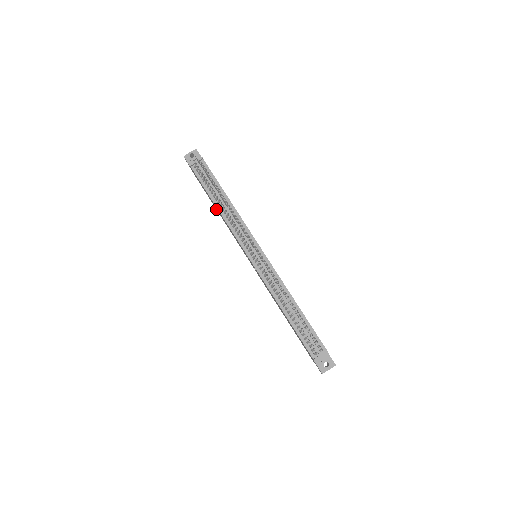
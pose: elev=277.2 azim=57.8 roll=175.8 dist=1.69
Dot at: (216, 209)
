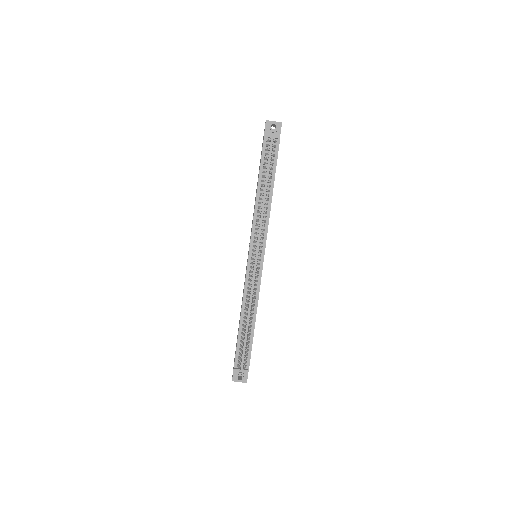
Dot at: occluded
